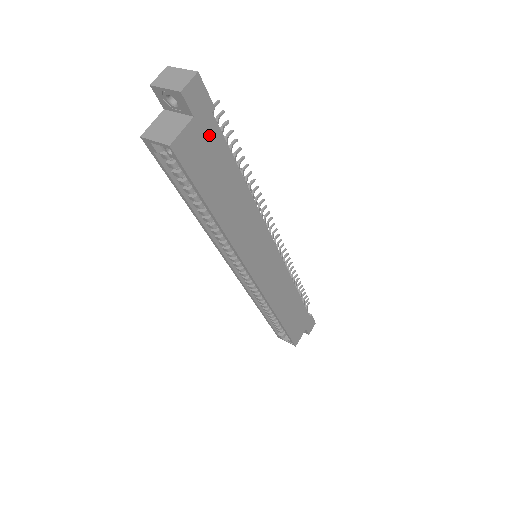
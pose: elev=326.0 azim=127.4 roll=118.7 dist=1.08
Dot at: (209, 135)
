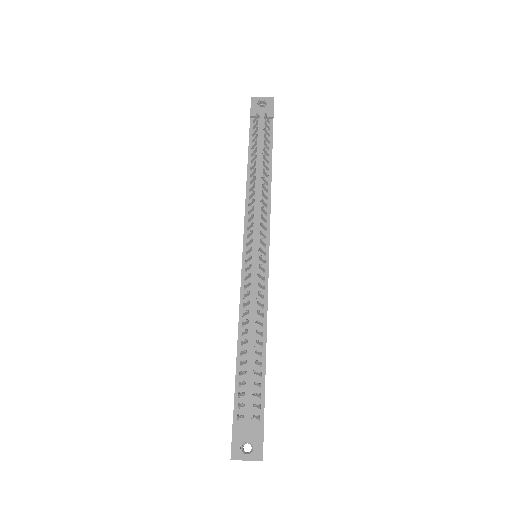
Dot at: occluded
